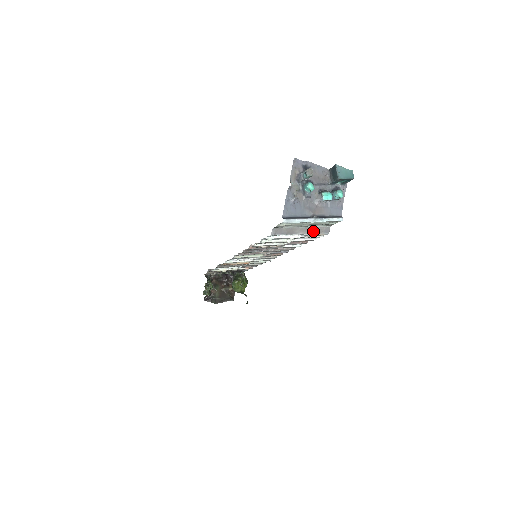
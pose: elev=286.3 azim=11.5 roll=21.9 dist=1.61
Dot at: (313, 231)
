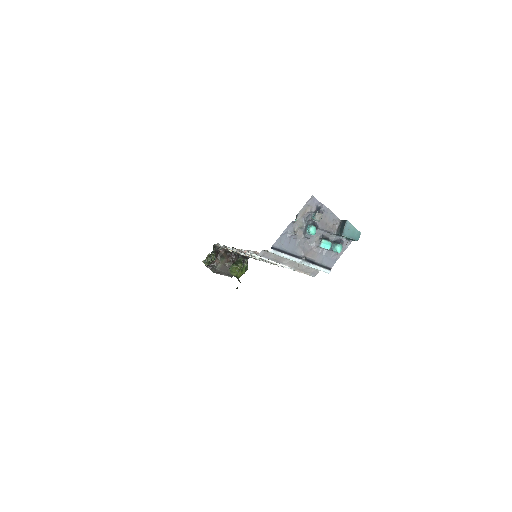
Dot at: (300, 268)
